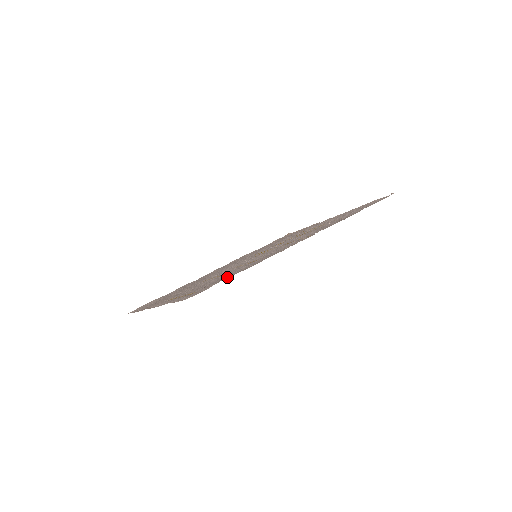
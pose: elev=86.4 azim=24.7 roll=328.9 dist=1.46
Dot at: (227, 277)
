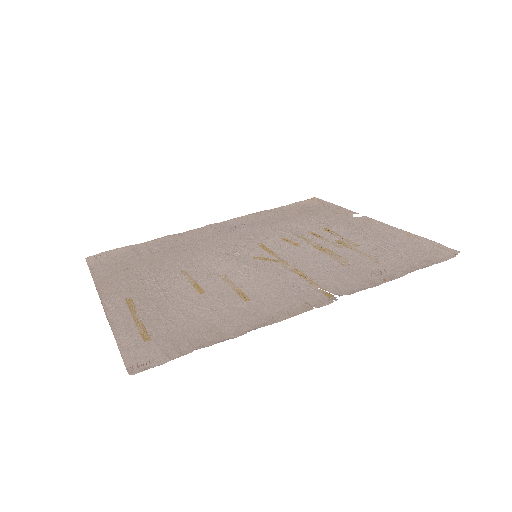
Dot at: (193, 348)
